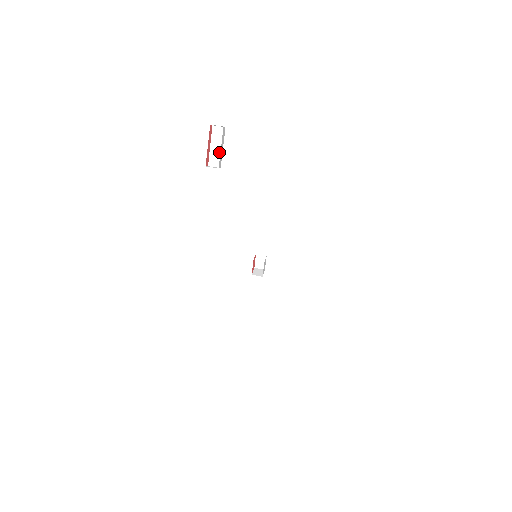
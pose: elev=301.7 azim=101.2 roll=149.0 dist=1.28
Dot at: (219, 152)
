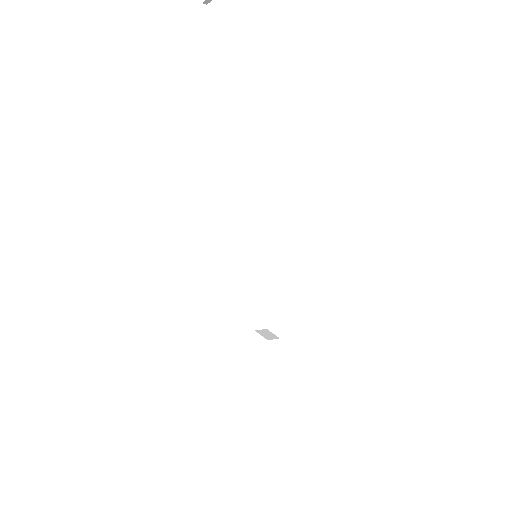
Dot at: occluded
